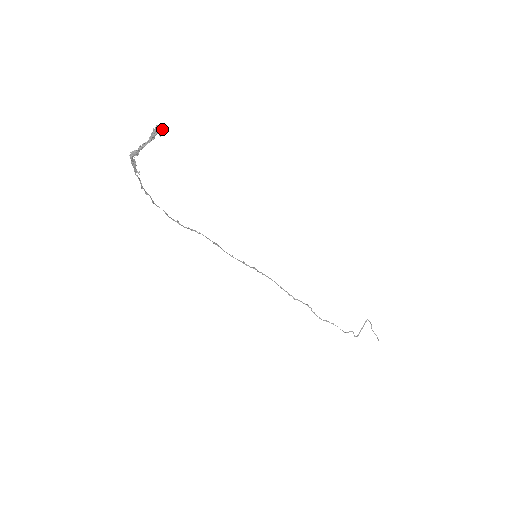
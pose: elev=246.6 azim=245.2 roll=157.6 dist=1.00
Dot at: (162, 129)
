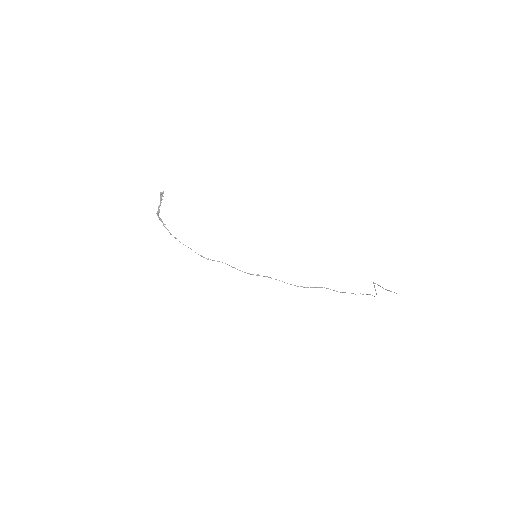
Dot at: (163, 192)
